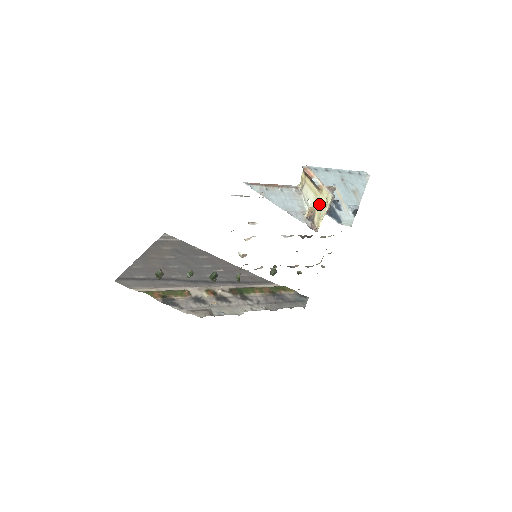
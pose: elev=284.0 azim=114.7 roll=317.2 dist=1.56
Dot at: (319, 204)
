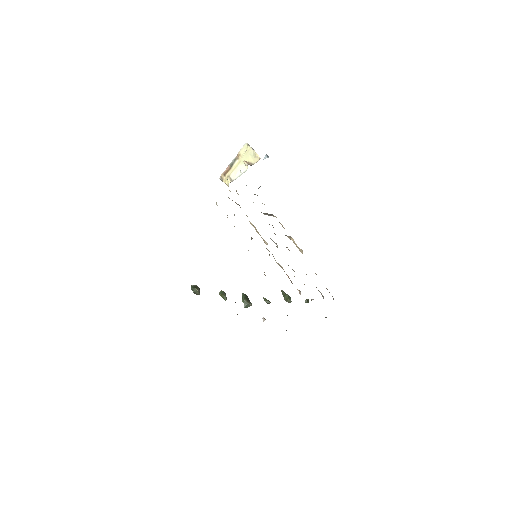
Dot at: (246, 157)
